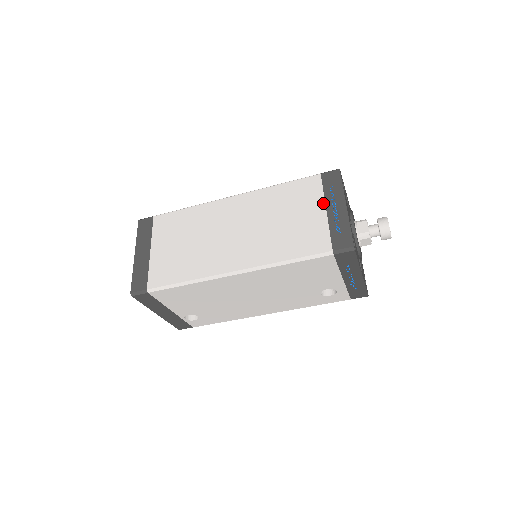
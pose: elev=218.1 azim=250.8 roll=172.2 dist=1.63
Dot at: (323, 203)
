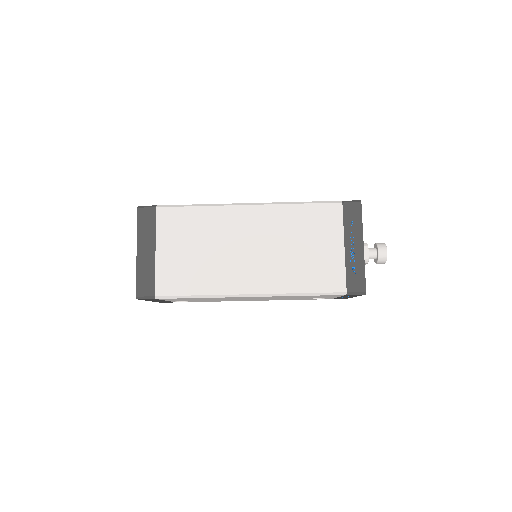
Dot at: (342, 238)
